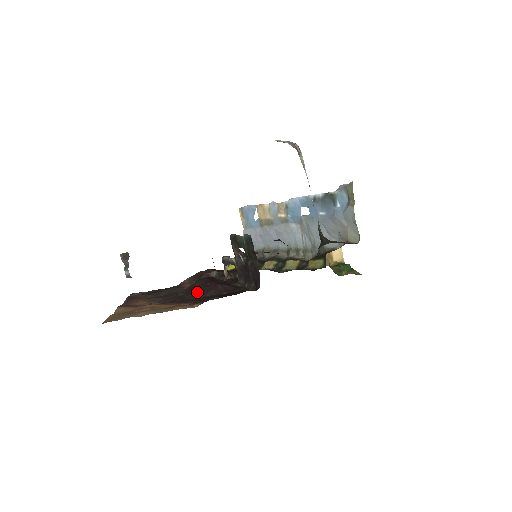
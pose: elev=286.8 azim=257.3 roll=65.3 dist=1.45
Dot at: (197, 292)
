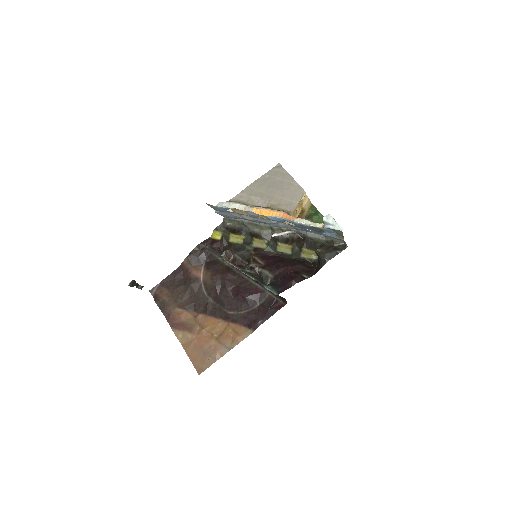
Dot at: (230, 304)
